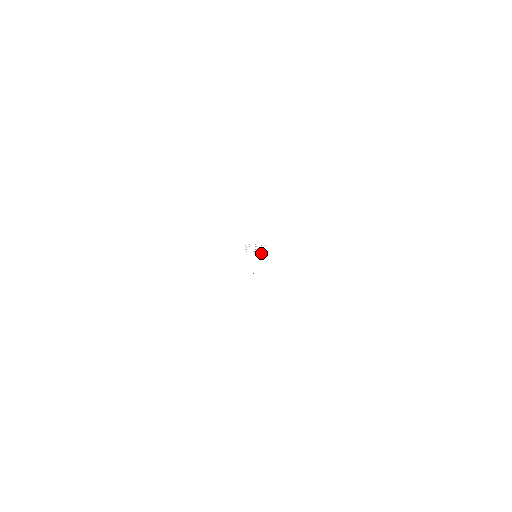
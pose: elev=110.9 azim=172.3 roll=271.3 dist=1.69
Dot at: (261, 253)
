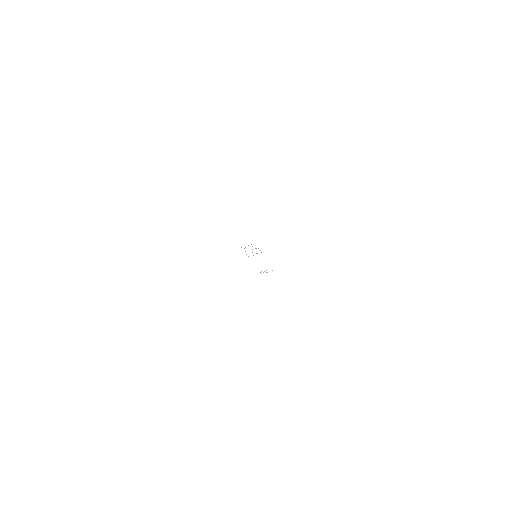
Dot at: occluded
